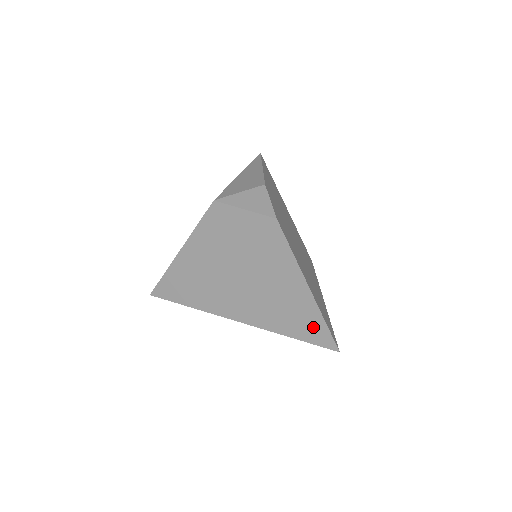
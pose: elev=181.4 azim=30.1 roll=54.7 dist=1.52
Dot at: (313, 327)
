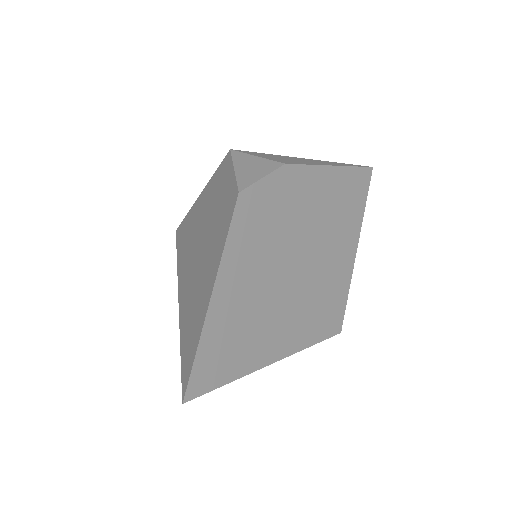
Dot at: (190, 351)
